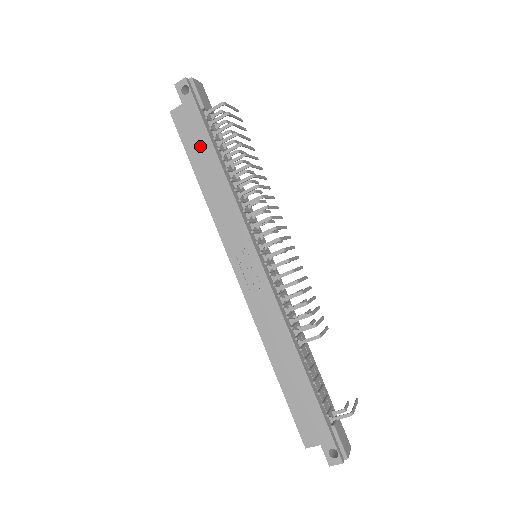
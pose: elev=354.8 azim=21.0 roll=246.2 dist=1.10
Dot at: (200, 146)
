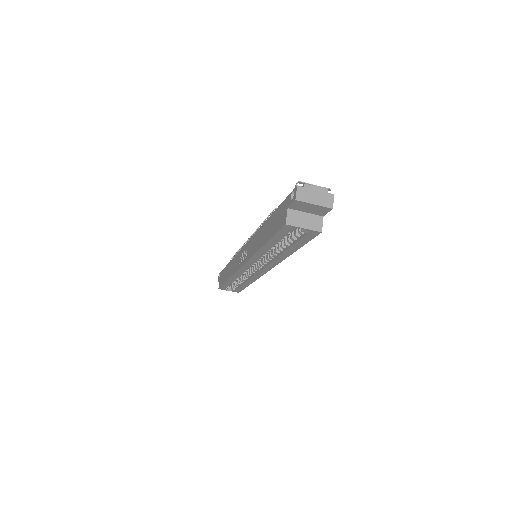
Dot at: (225, 274)
